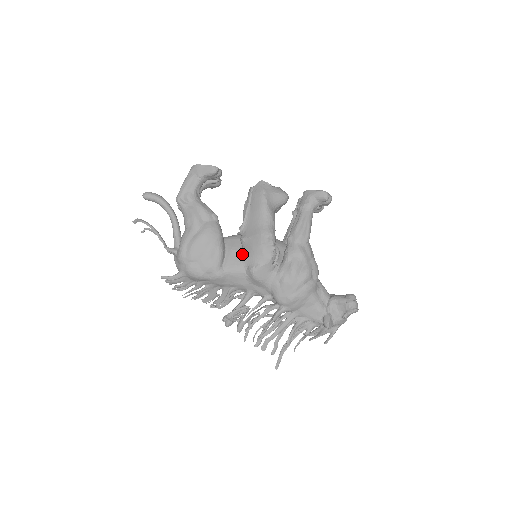
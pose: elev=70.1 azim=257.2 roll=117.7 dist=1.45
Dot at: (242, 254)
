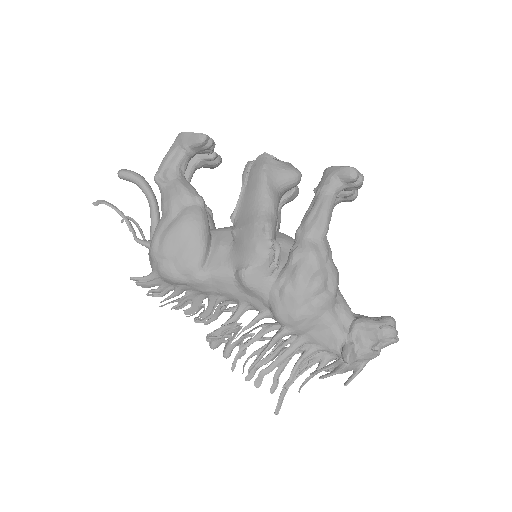
Dot at: (231, 251)
